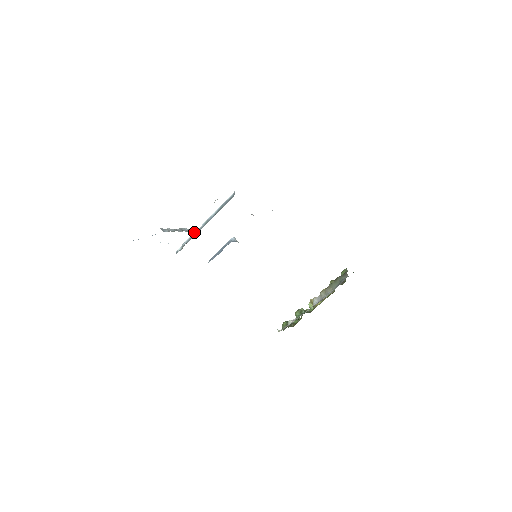
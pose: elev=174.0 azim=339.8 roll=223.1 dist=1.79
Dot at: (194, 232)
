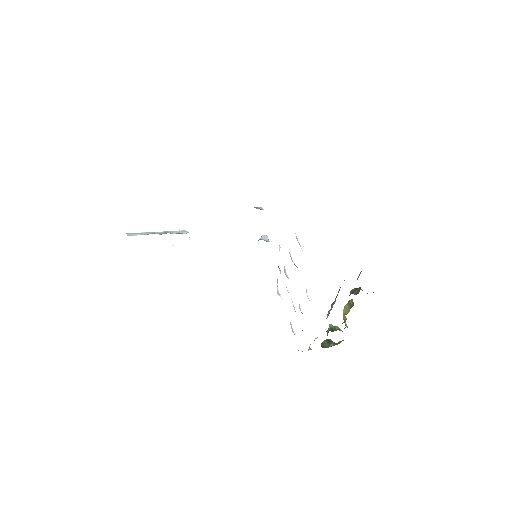
Dot at: occluded
